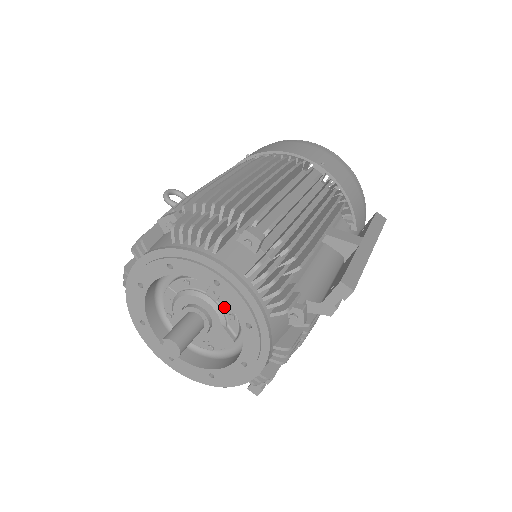
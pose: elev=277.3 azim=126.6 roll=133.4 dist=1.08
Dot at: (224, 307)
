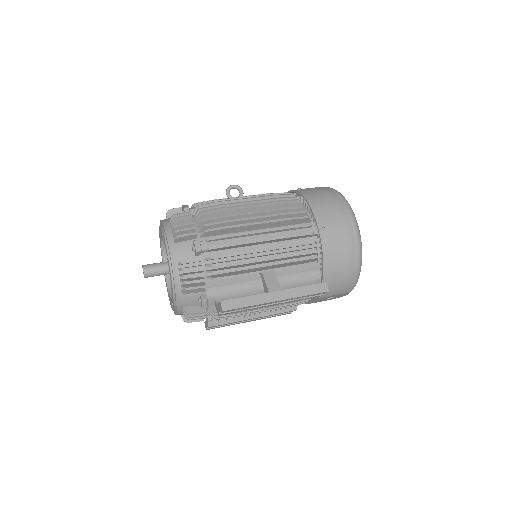
Dot at: occluded
